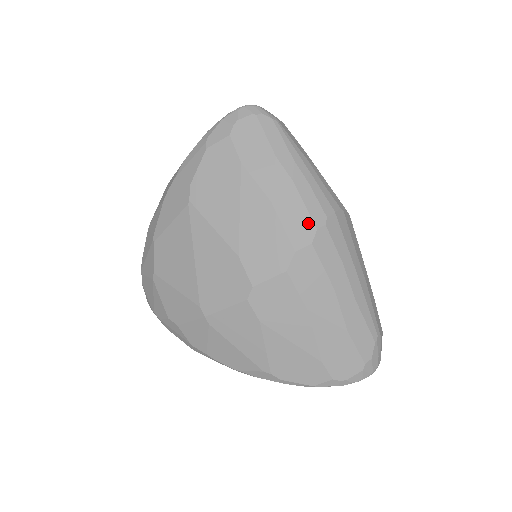
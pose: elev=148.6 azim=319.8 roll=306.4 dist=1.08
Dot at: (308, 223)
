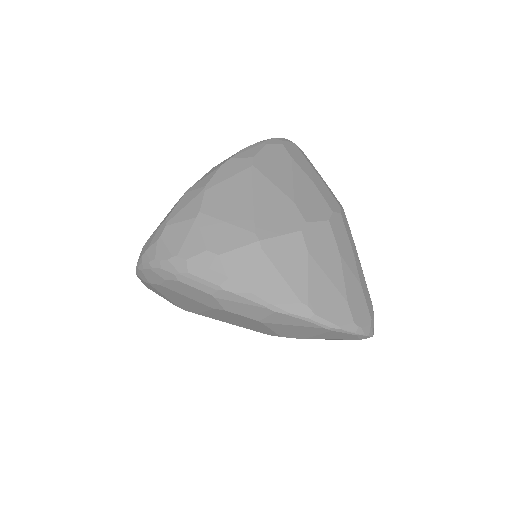
Dot at: (336, 203)
